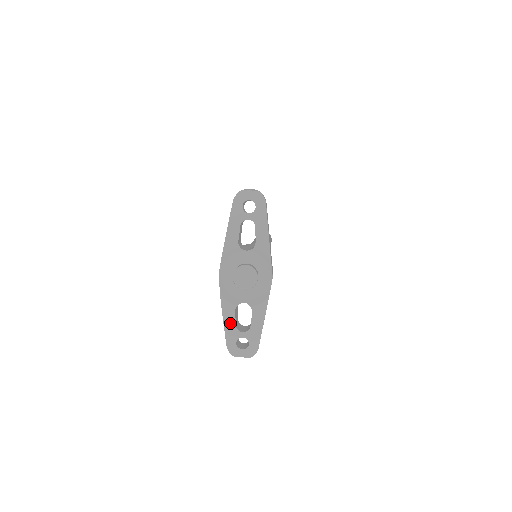
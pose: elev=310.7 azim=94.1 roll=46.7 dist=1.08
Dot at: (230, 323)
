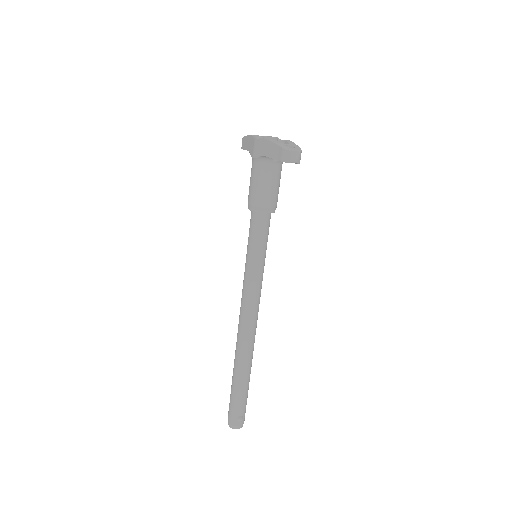
Dot at: (276, 142)
